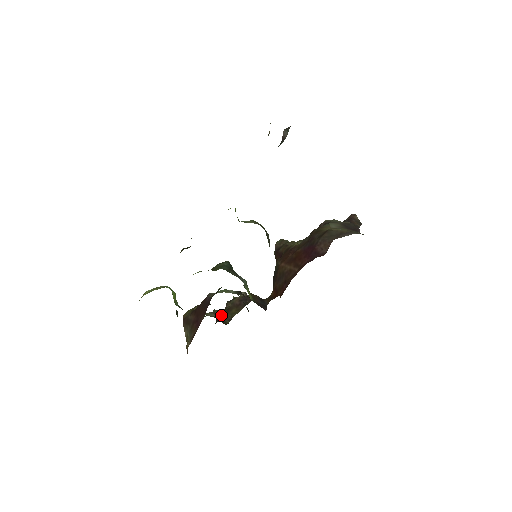
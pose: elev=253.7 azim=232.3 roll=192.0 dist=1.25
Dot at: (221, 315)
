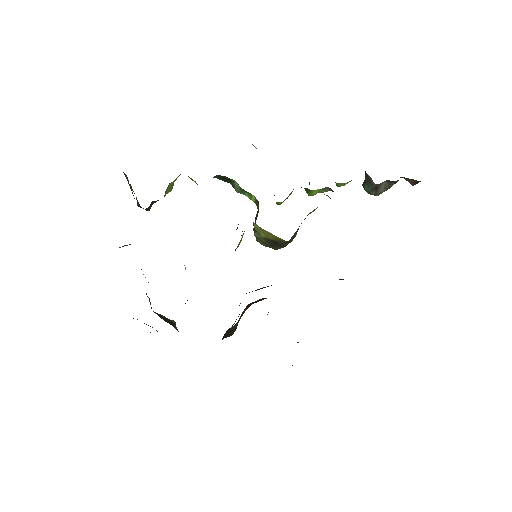
Dot at: occluded
